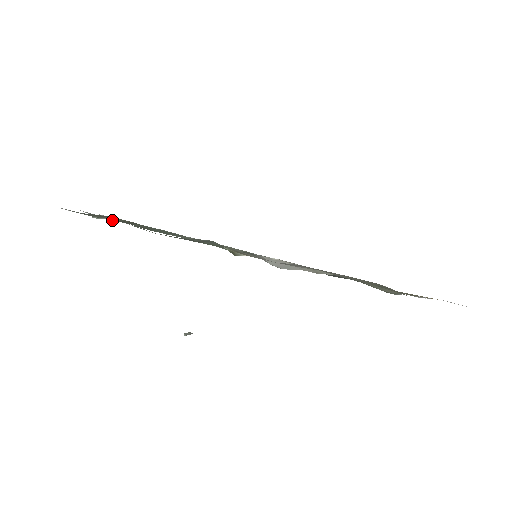
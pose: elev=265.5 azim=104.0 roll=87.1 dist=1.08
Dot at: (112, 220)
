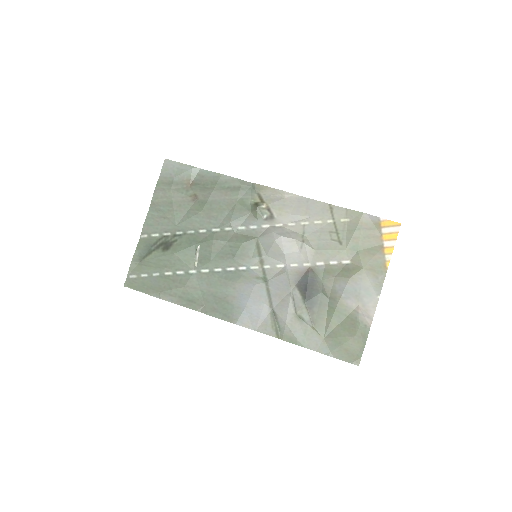
Dot at: (175, 206)
